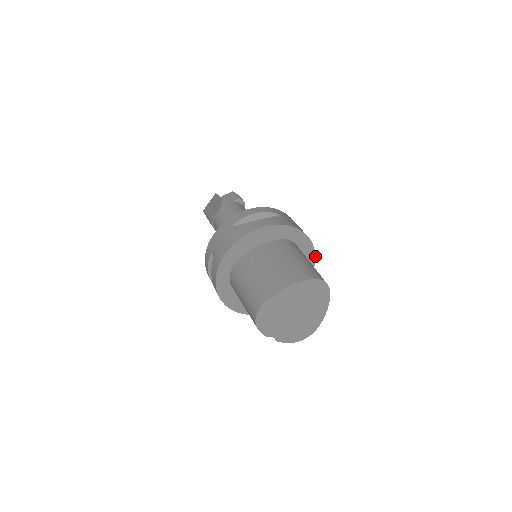
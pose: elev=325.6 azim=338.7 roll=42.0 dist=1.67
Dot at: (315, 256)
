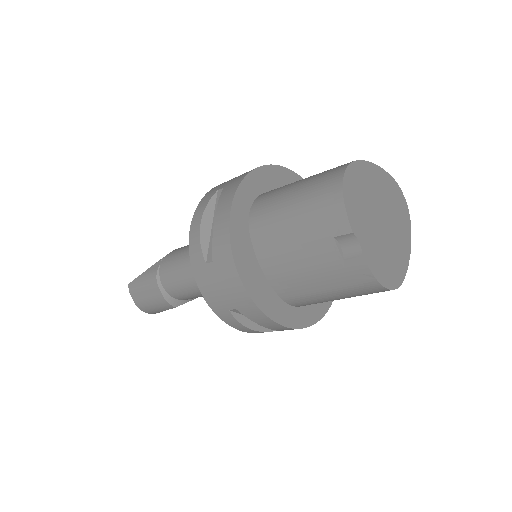
Dot at: occluded
